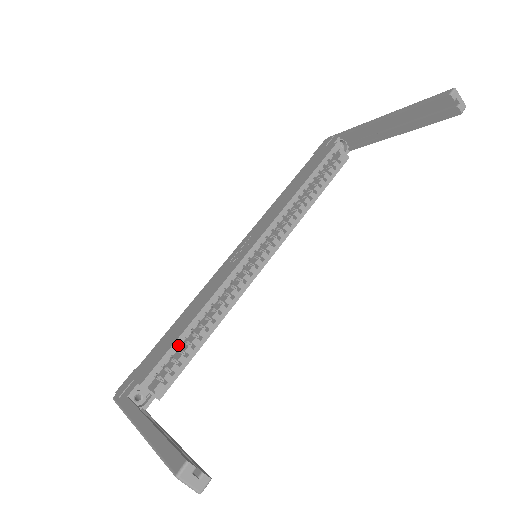
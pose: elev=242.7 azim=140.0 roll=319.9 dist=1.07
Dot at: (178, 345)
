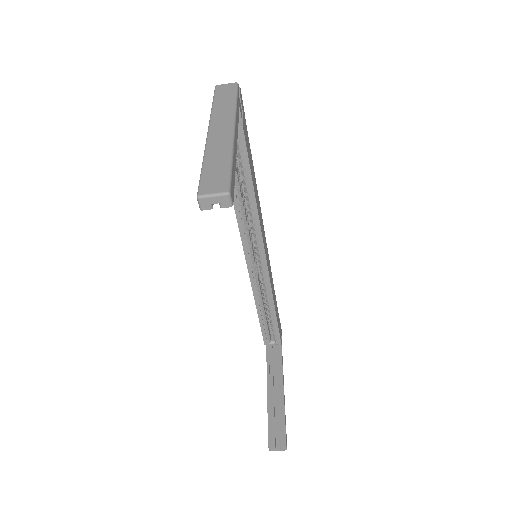
Dot at: (263, 324)
